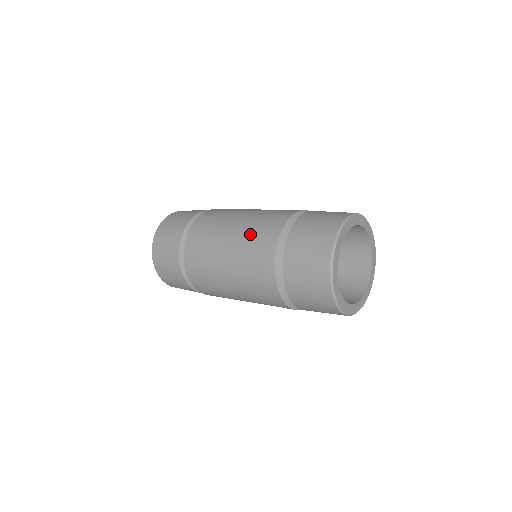
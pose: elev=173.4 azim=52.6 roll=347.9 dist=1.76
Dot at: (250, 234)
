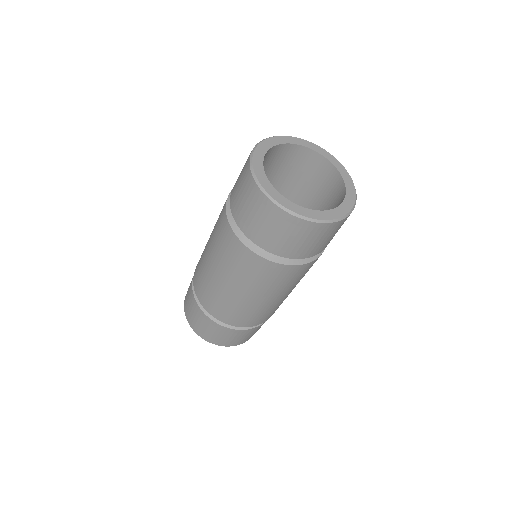
Dot at: (215, 233)
